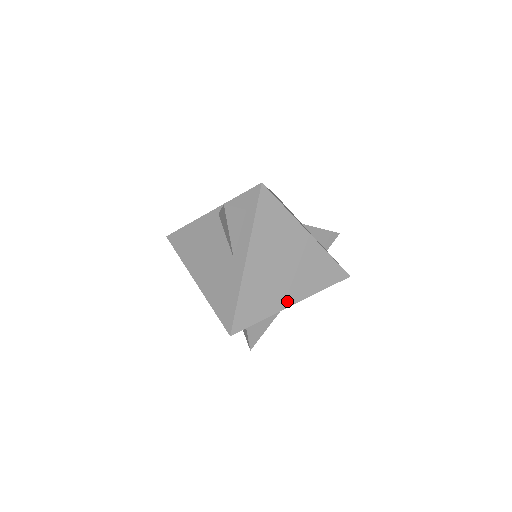
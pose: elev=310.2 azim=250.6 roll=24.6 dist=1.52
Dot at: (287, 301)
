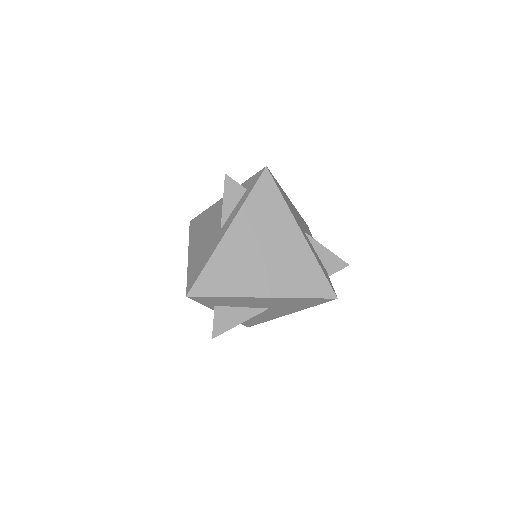
Dot at: (257, 290)
